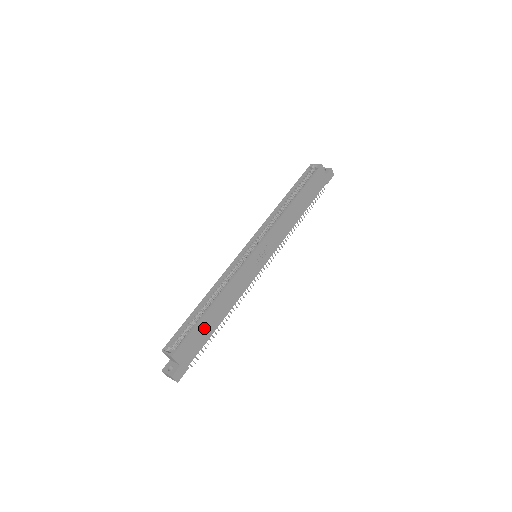
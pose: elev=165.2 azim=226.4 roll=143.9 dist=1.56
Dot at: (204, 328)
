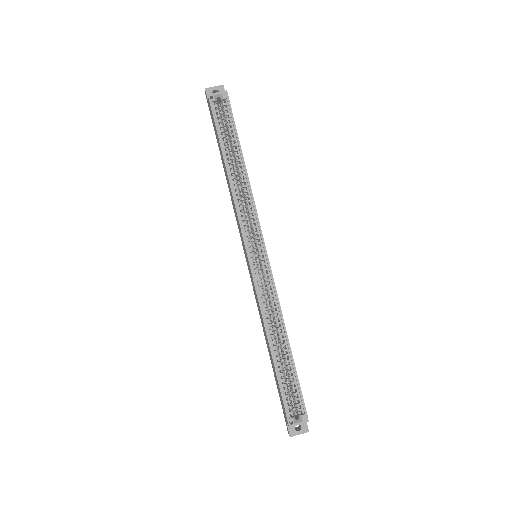
Dot at: occluded
